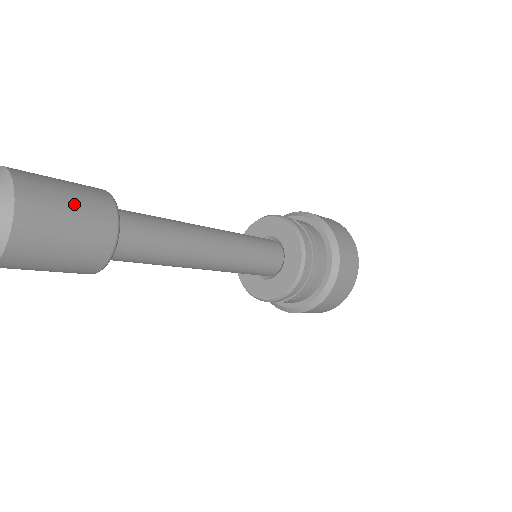
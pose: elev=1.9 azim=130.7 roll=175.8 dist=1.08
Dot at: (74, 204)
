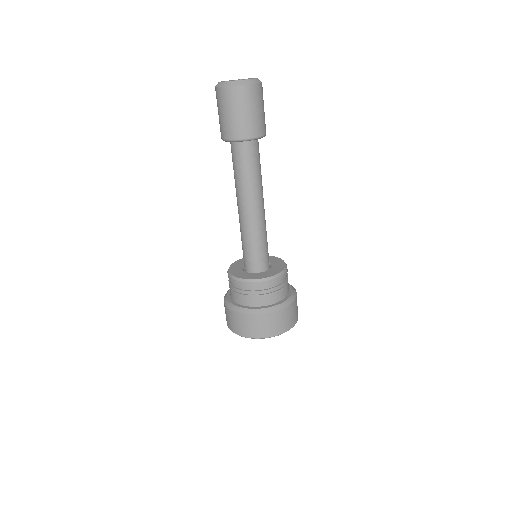
Dot at: occluded
